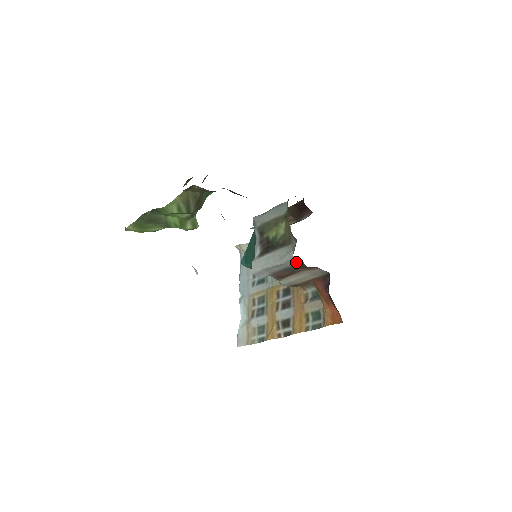
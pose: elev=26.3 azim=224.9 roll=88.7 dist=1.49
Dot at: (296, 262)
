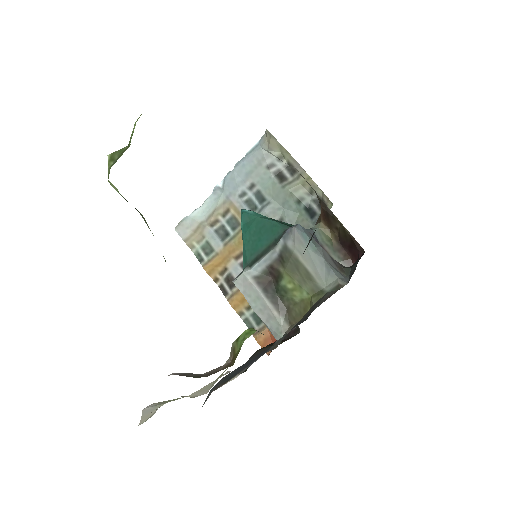
Dot at: occluded
